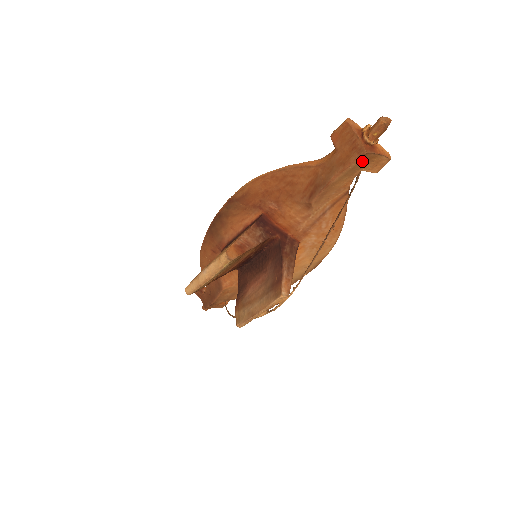
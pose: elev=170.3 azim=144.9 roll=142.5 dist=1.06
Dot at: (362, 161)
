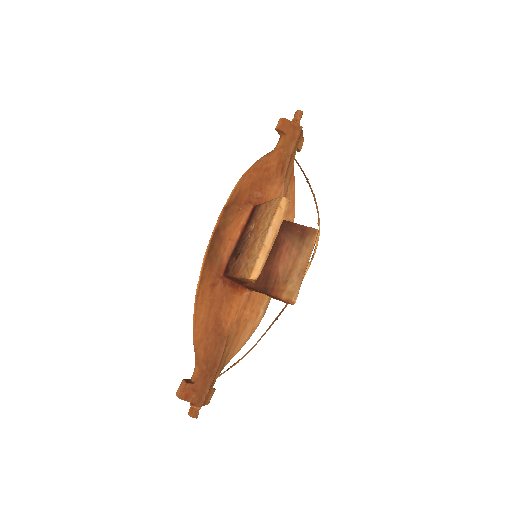
Dot at: (300, 136)
